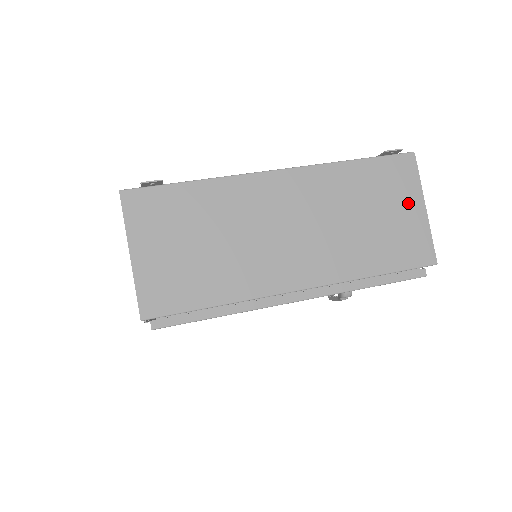
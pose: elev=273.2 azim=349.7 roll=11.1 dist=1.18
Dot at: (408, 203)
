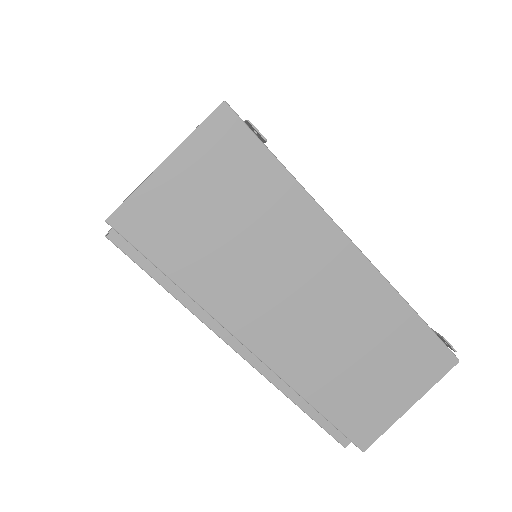
Dot at: (405, 389)
